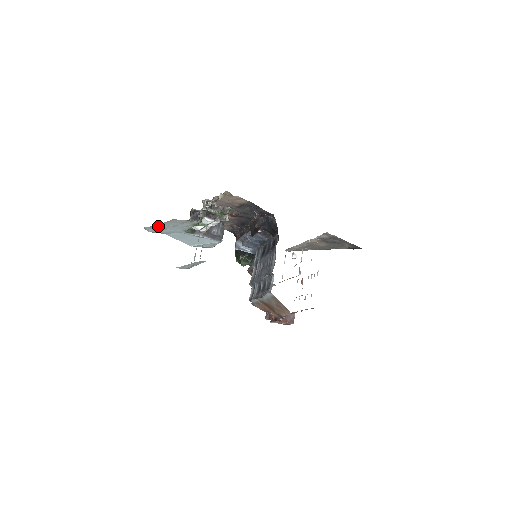
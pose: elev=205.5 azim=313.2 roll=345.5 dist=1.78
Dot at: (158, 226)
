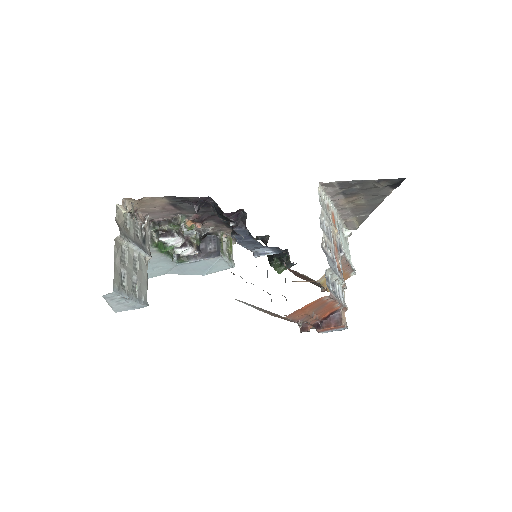
Dot at: occluded
